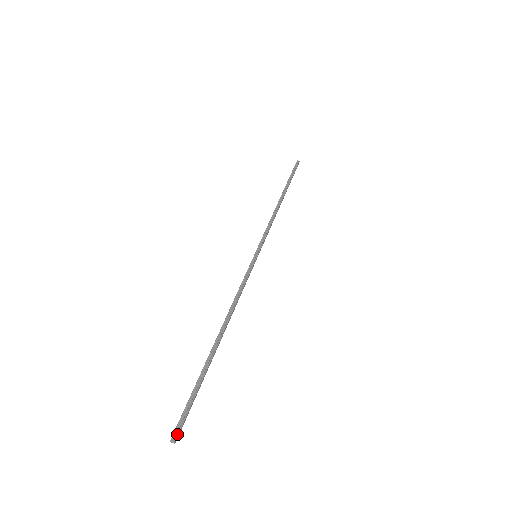
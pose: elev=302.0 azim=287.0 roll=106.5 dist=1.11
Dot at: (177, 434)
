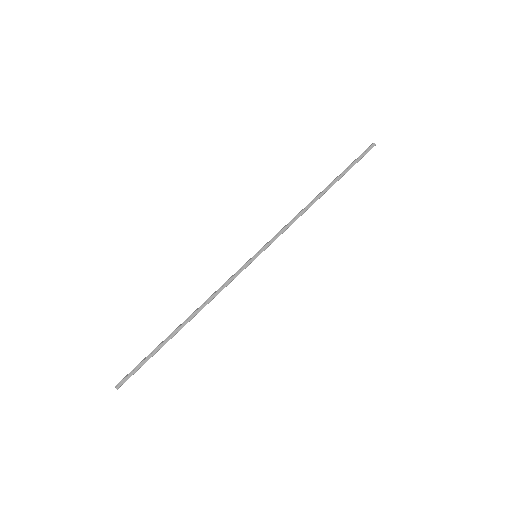
Dot at: (119, 383)
